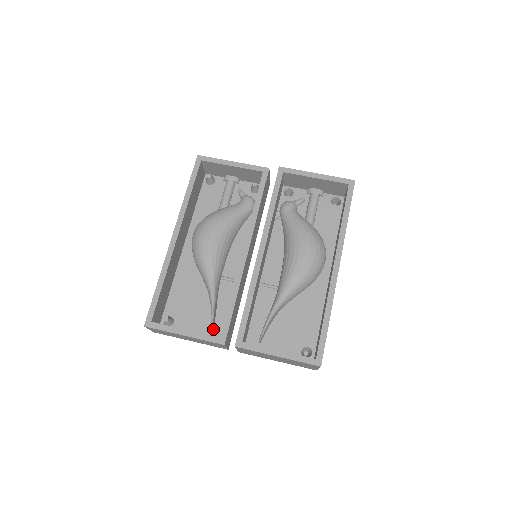
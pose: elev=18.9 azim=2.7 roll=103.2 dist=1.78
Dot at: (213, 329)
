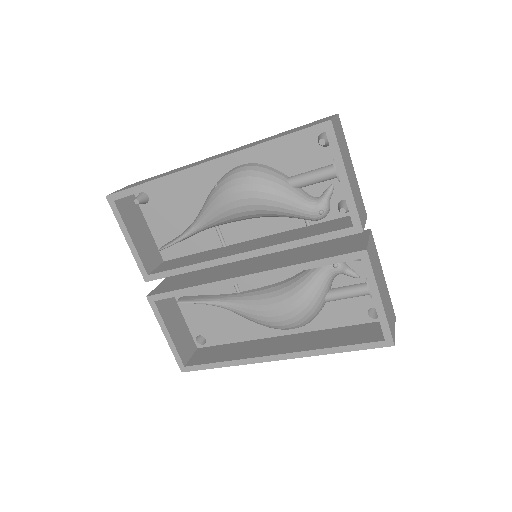
Dot at: occluded
